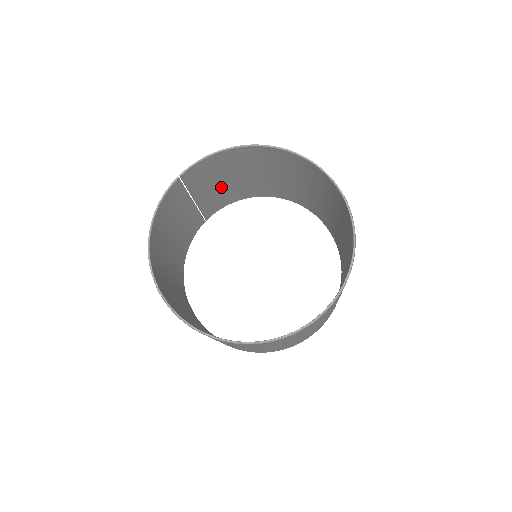
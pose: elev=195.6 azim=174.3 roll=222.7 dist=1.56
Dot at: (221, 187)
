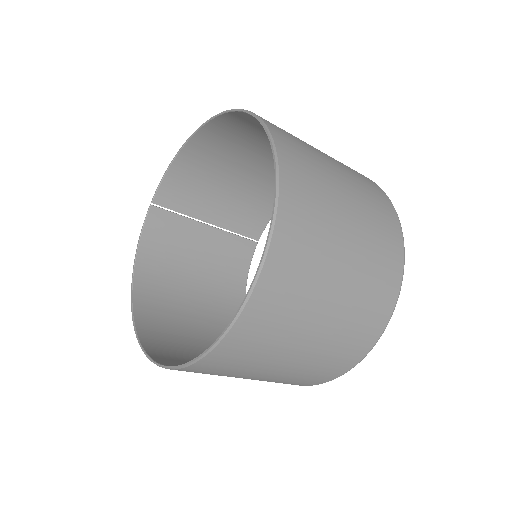
Dot at: (234, 197)
